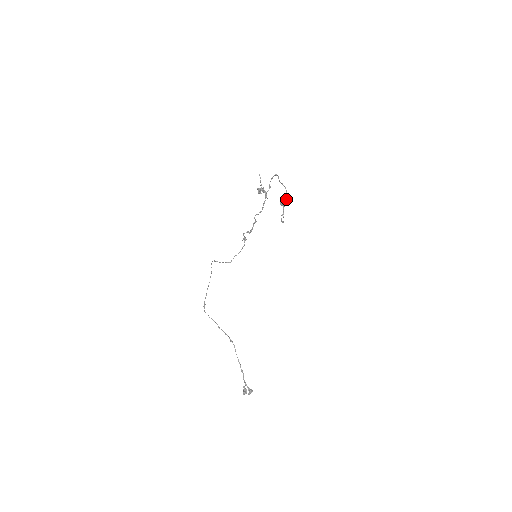
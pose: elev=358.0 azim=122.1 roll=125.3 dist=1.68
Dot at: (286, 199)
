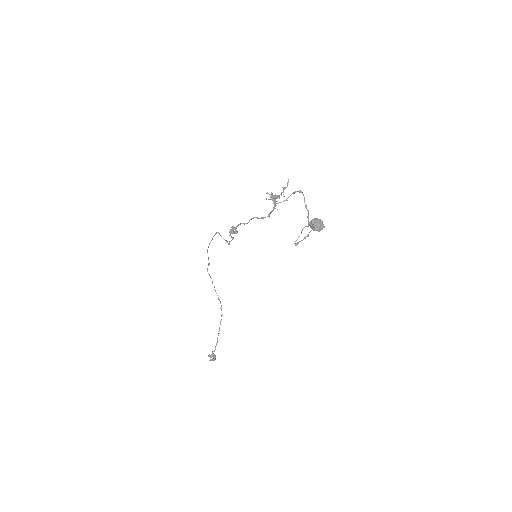
Dot at: (315, 224)
